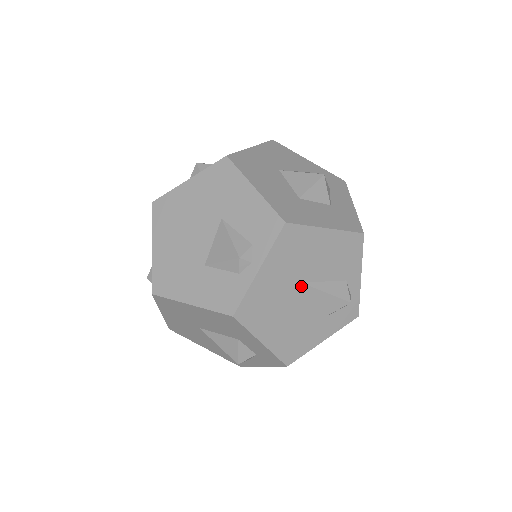
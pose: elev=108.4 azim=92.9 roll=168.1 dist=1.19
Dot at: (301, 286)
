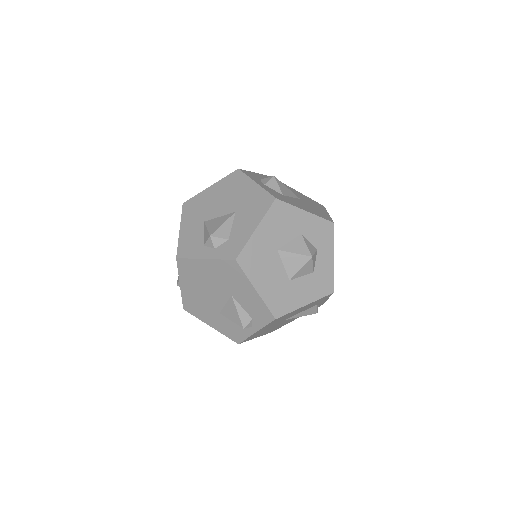
Dot at: (284, 320)
